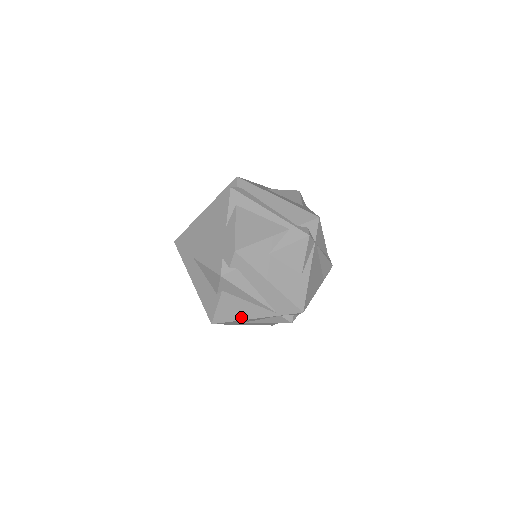
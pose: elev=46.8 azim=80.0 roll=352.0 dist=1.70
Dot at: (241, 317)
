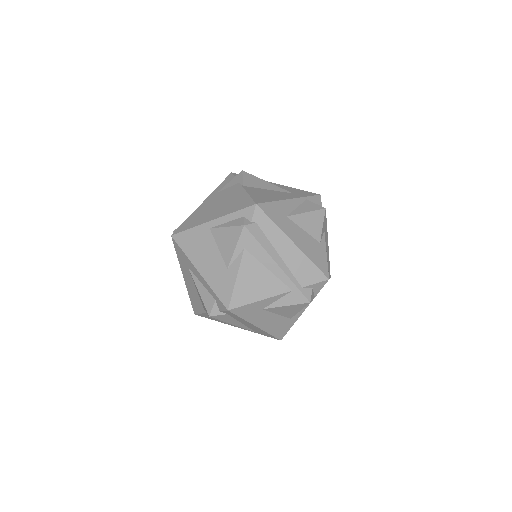
Dot at: (223, 322)
